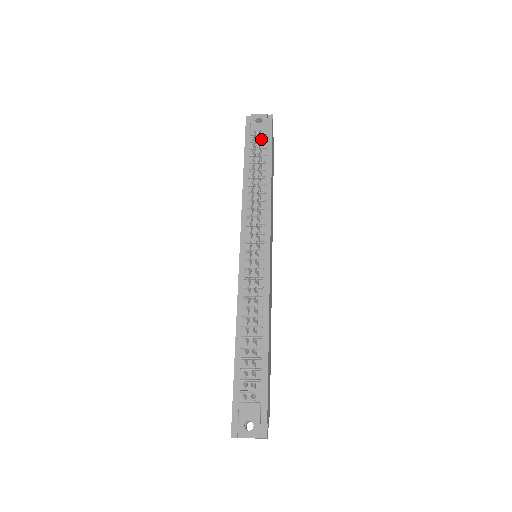
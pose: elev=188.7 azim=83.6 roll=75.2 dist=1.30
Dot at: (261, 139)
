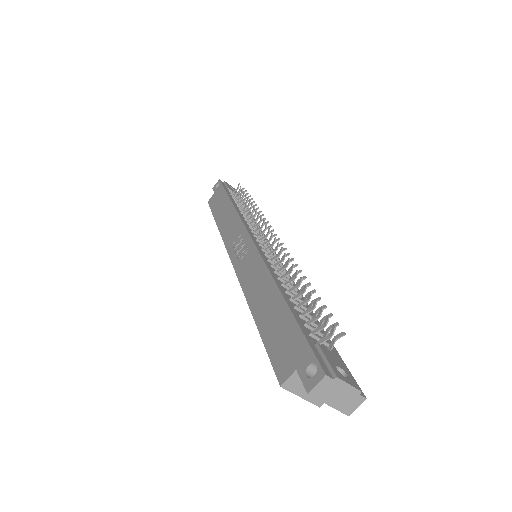
Dot at: (237, 197)
